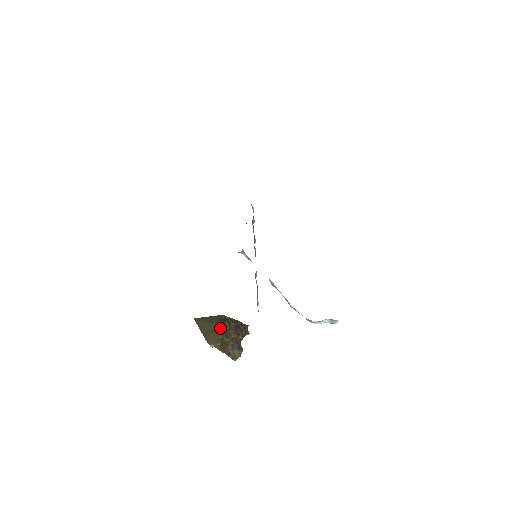
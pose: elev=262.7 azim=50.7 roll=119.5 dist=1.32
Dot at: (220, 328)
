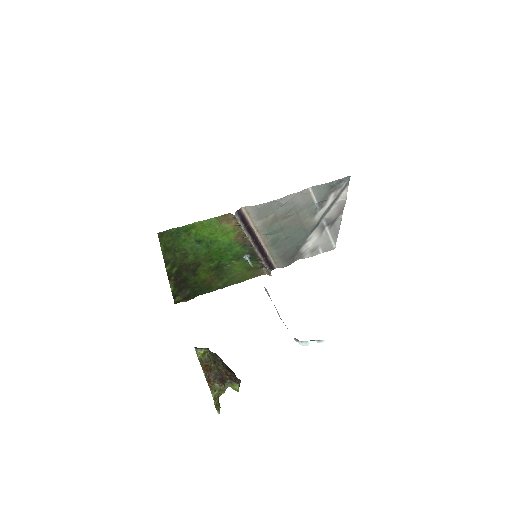
Dot at: (211, 352)
